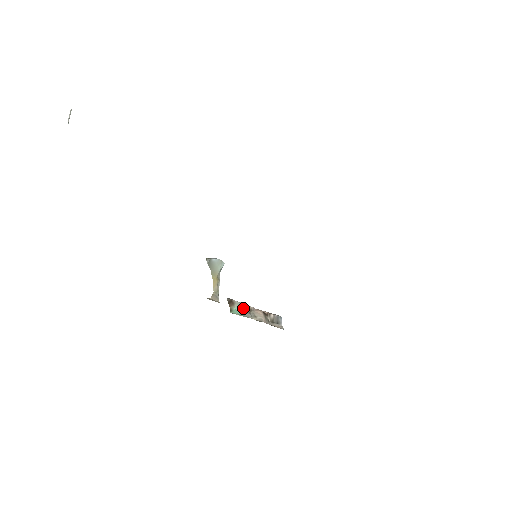
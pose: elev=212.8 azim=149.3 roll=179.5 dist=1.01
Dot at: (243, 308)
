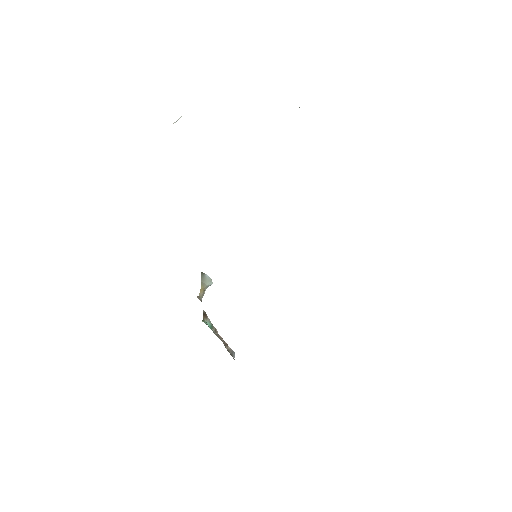
Dot at: (212, 326)
